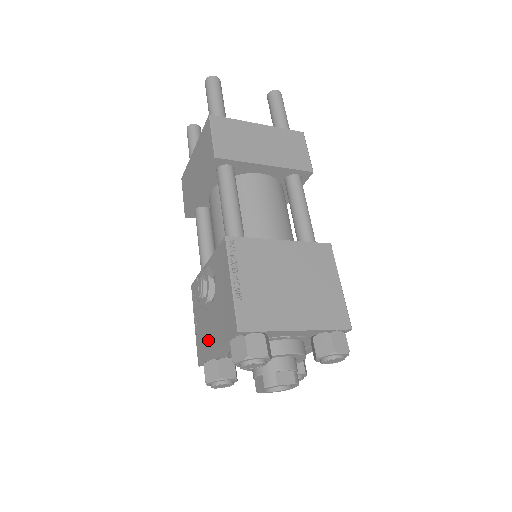
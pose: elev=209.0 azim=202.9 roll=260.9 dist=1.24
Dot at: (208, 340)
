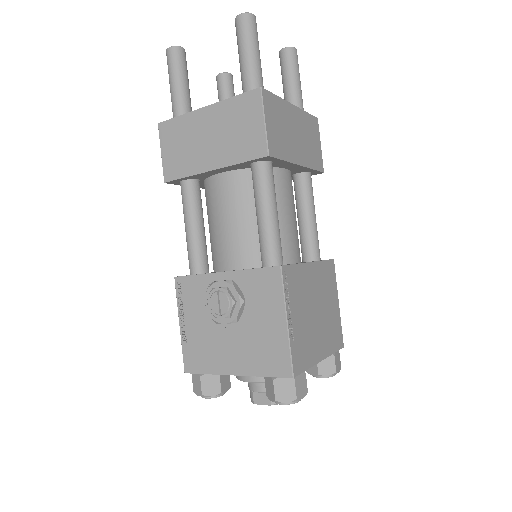
Dot at: (216, 357)
